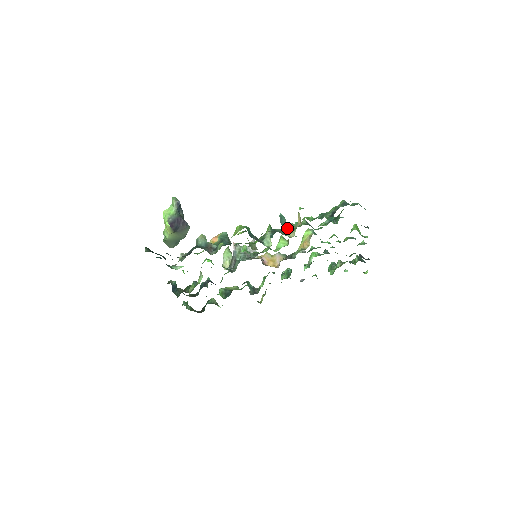
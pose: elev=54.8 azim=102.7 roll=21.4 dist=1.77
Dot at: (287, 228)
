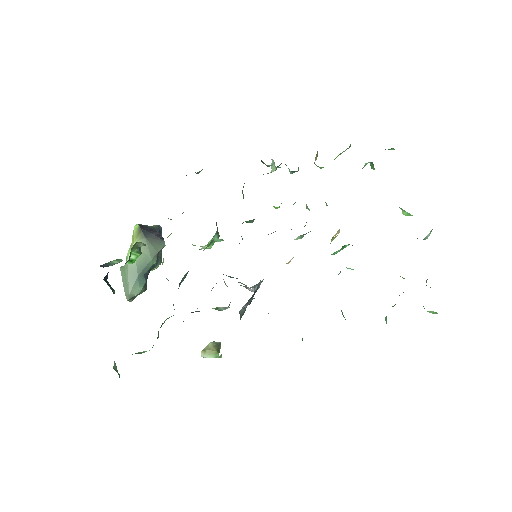
Dot at: occluded
